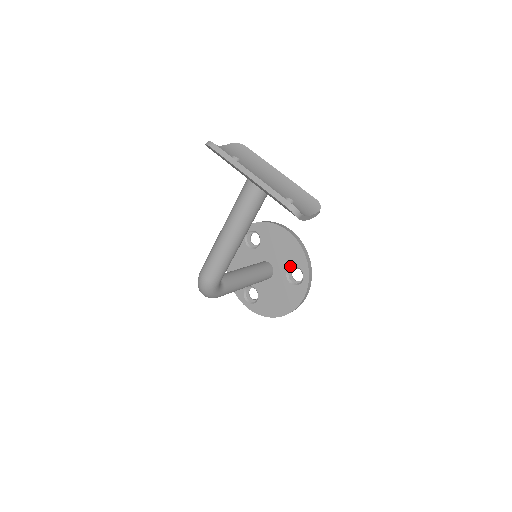
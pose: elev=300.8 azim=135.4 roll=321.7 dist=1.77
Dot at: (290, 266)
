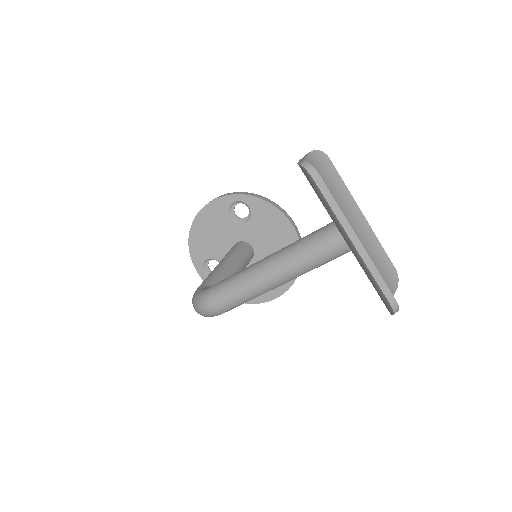
Dot at: occluded
